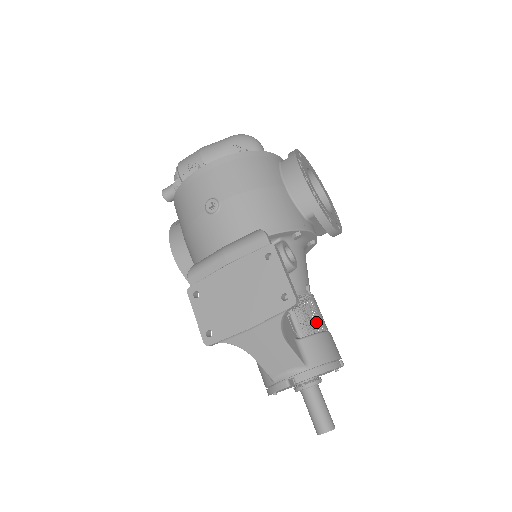
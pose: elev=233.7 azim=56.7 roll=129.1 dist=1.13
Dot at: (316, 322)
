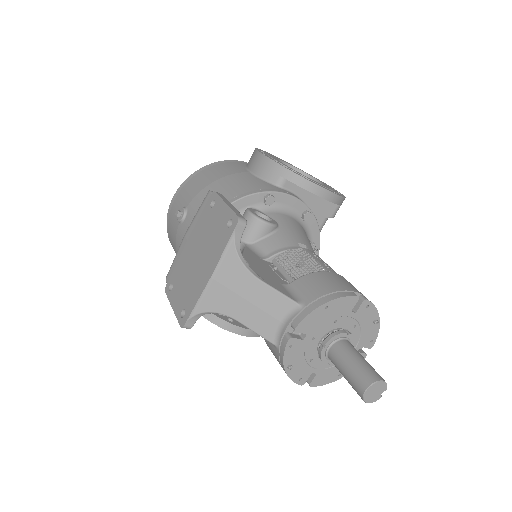
Dot at: occluded
